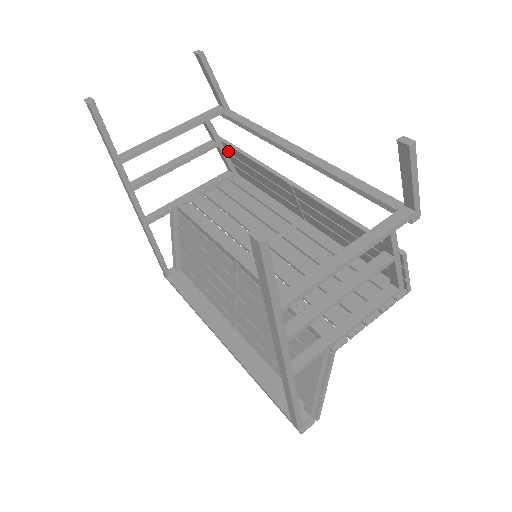
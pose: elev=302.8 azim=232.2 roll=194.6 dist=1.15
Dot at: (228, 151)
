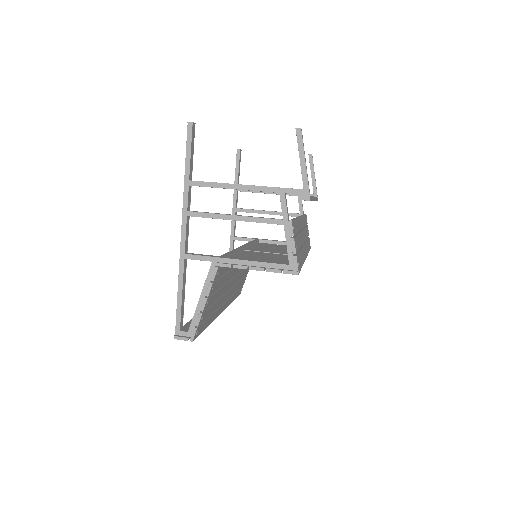
Dot at: occluded
